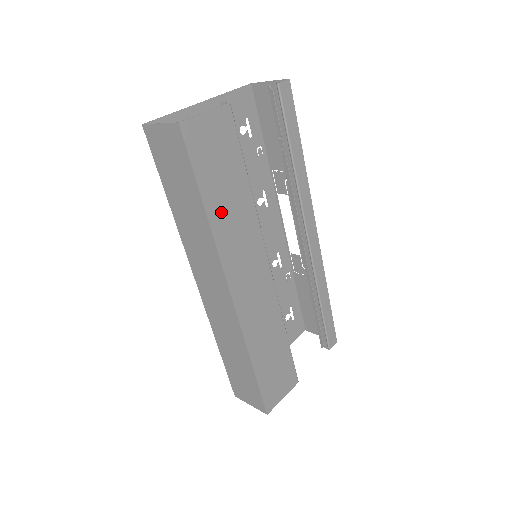
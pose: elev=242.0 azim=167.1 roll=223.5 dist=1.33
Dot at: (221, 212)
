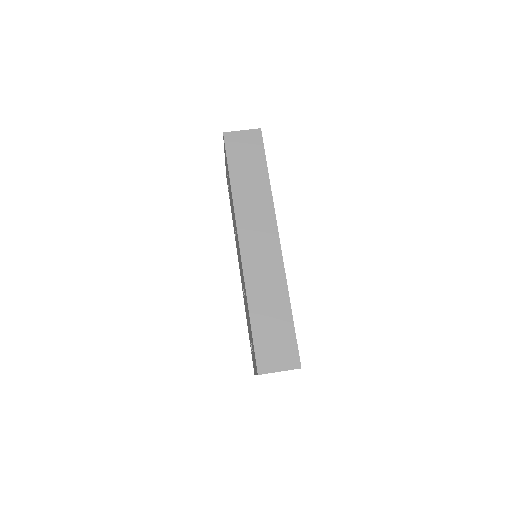
Dot at: occluded
